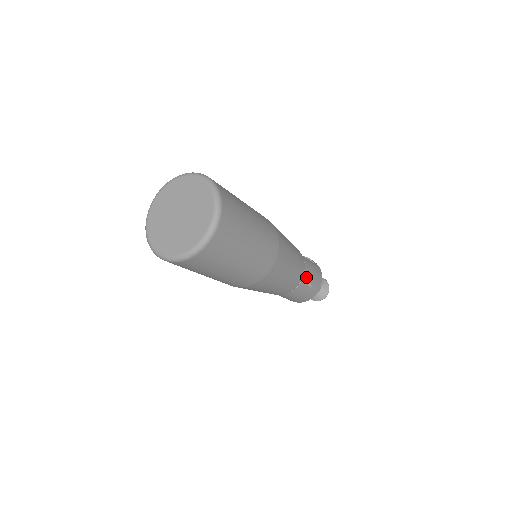
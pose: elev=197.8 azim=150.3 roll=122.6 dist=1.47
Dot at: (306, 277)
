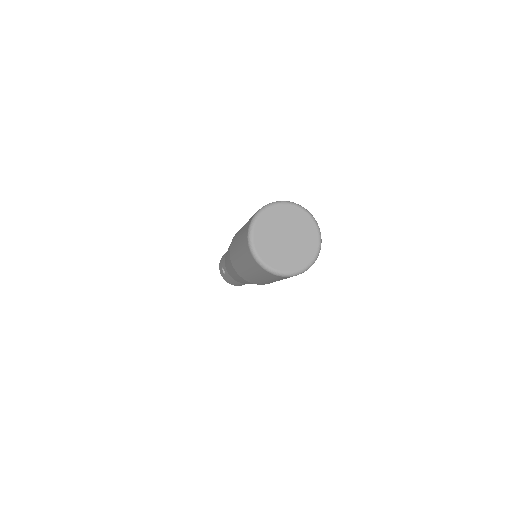
Dot at: occluded
